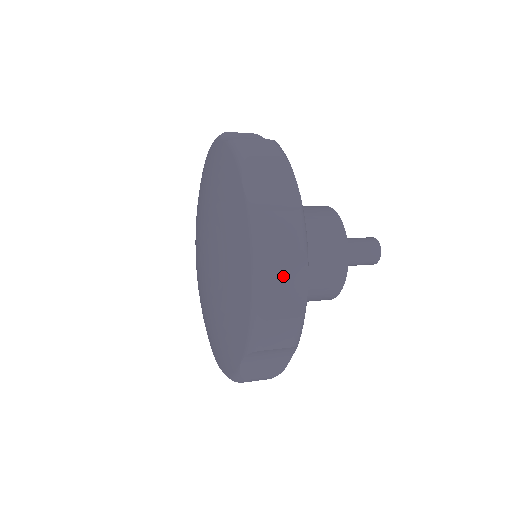
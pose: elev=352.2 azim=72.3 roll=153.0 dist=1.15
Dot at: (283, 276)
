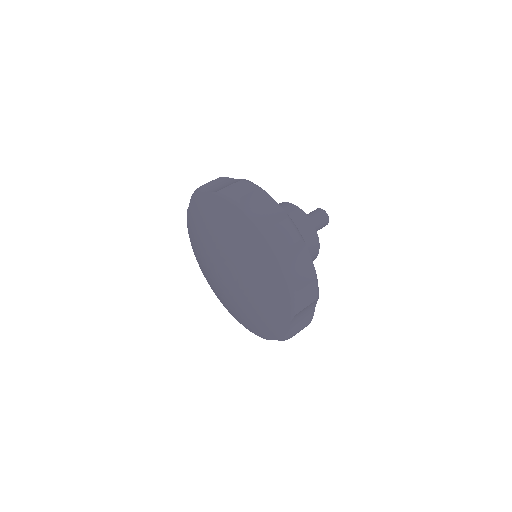
Dot at: occluded
